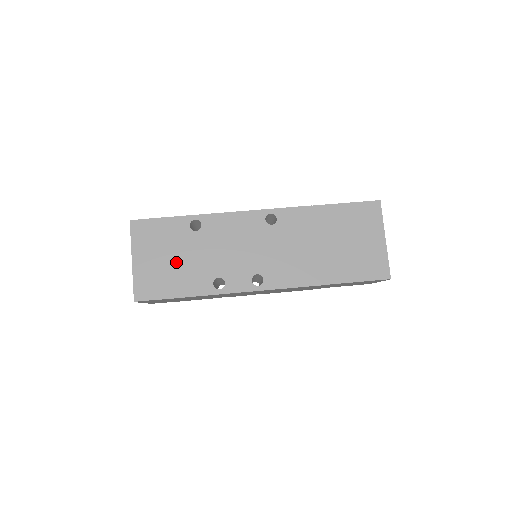
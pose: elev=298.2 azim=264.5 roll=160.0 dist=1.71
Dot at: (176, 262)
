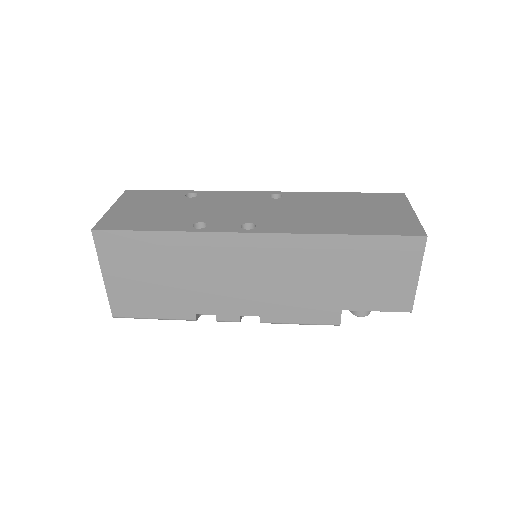
Dot at: (158, 211)
